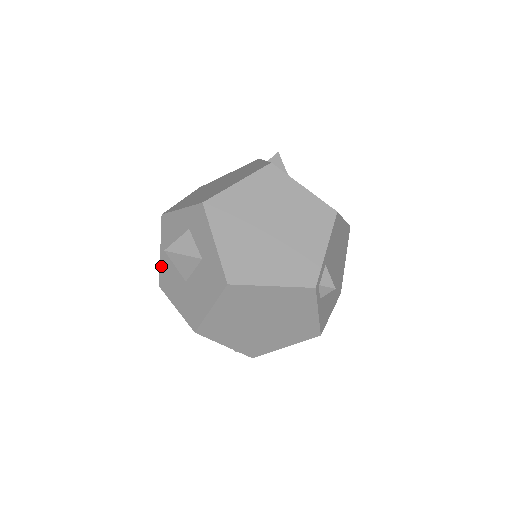
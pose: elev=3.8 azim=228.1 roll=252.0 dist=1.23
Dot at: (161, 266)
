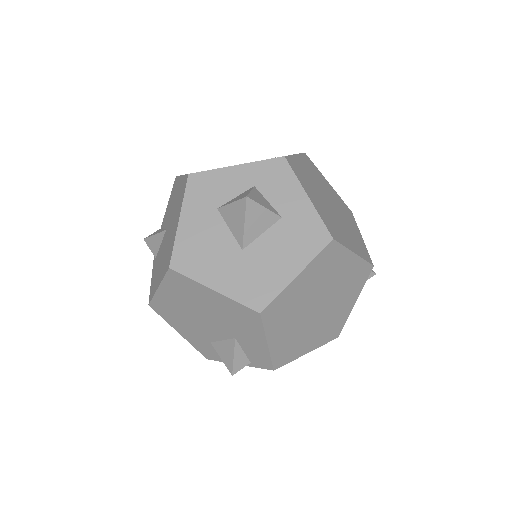
Dot at: (179, 239)
